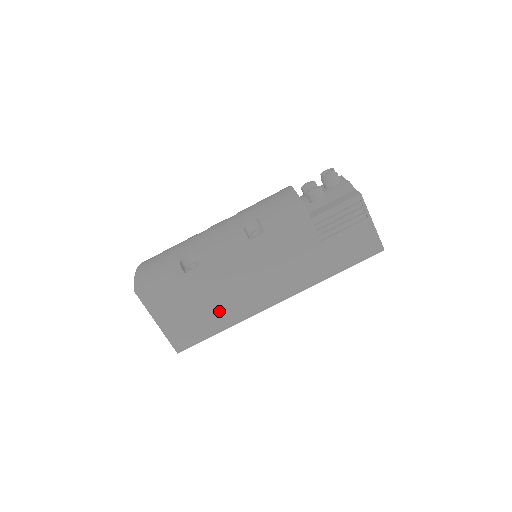
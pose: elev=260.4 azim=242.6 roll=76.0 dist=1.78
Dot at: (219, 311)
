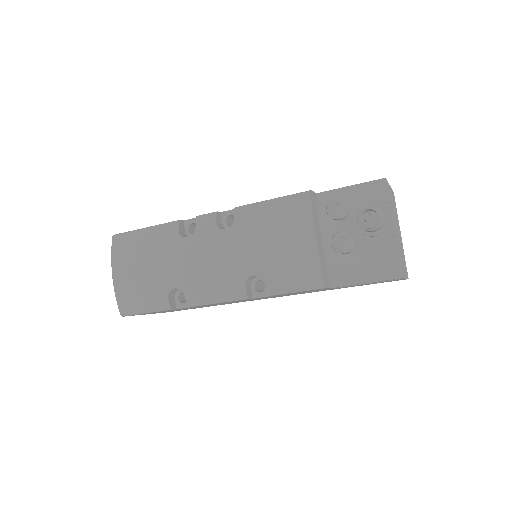
Dot at: (215, 305)
